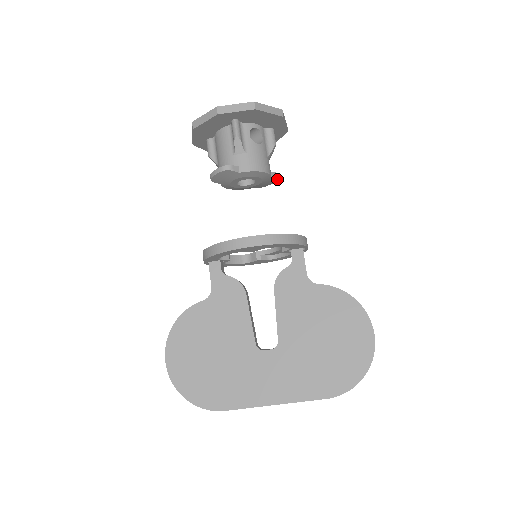
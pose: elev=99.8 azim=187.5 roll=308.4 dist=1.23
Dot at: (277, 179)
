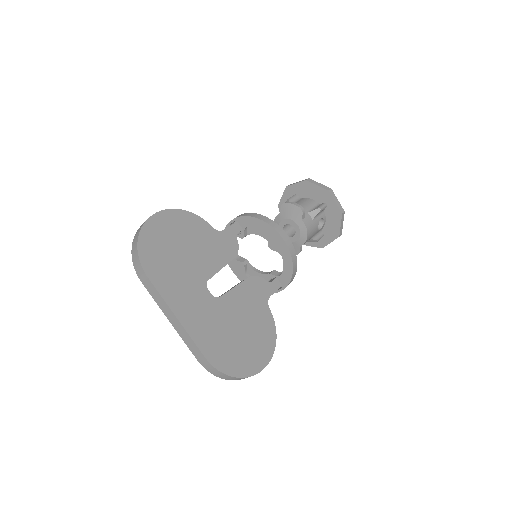
Dot at: (297, 253)
